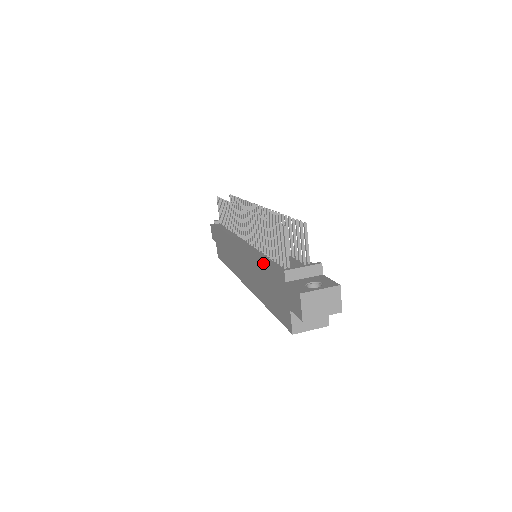
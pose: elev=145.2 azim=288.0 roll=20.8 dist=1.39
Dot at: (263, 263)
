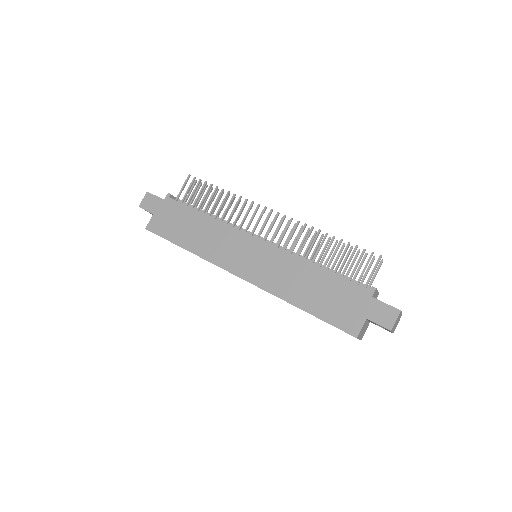
Dot at: (322, 271)
